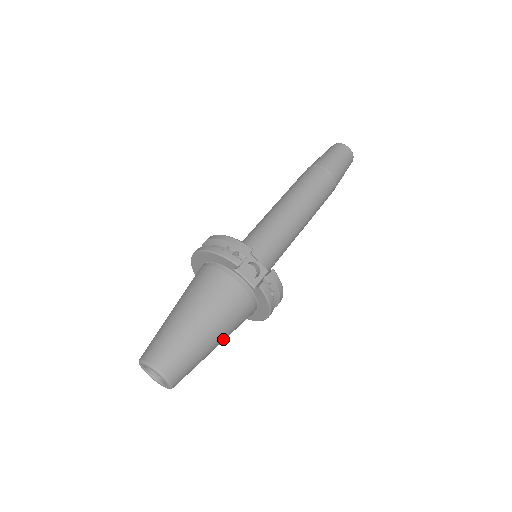
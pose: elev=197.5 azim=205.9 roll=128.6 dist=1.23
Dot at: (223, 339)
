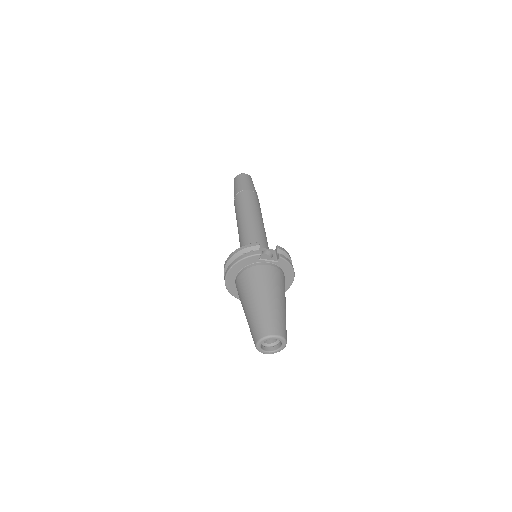
Dot at: (285, 302)
